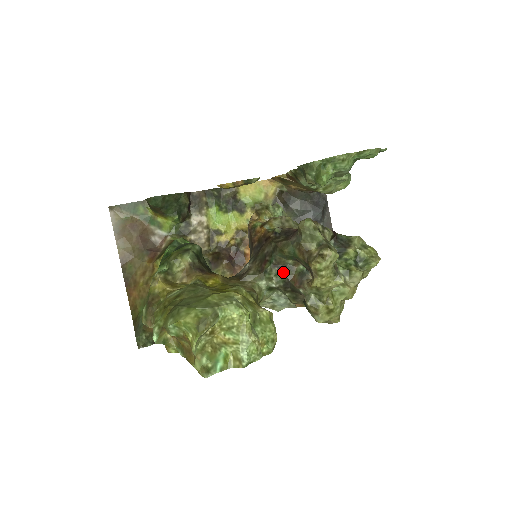
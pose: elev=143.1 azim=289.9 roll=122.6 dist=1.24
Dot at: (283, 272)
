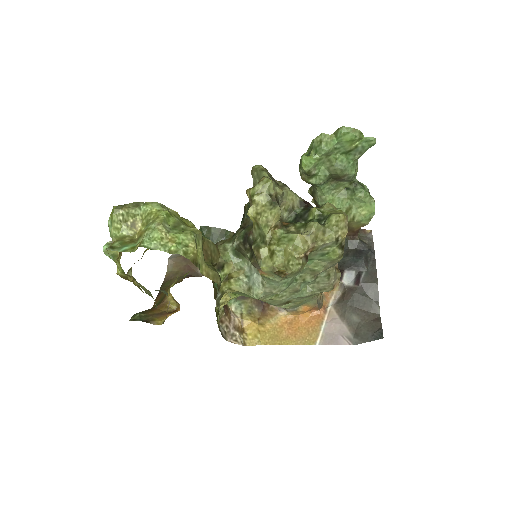
Dot at: (245, 229)
